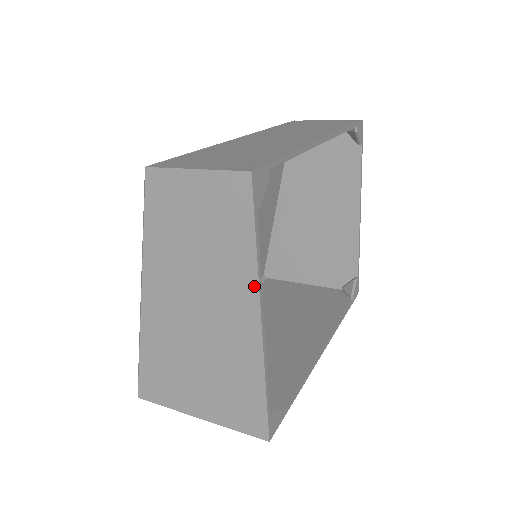
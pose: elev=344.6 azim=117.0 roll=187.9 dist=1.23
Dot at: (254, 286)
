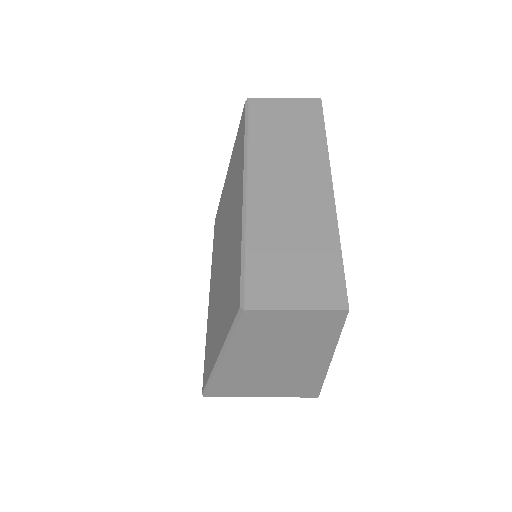
Dot at: (331, 351)
